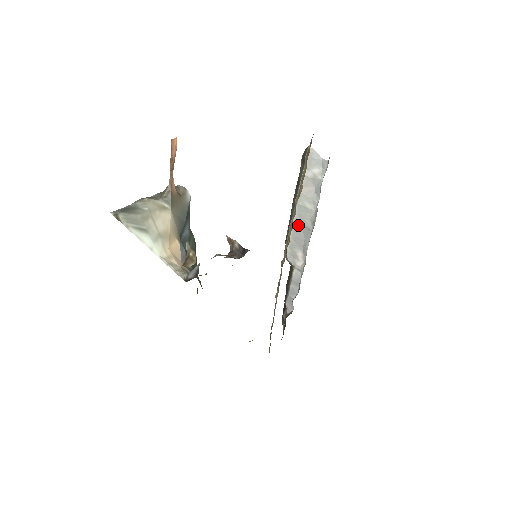
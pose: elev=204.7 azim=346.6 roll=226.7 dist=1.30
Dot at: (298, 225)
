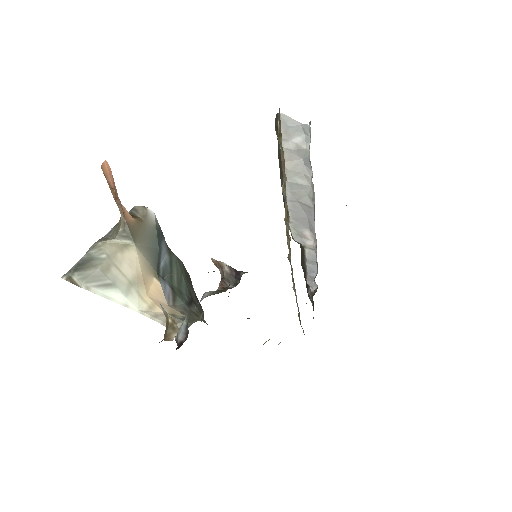
Dot at: (295, 204)
